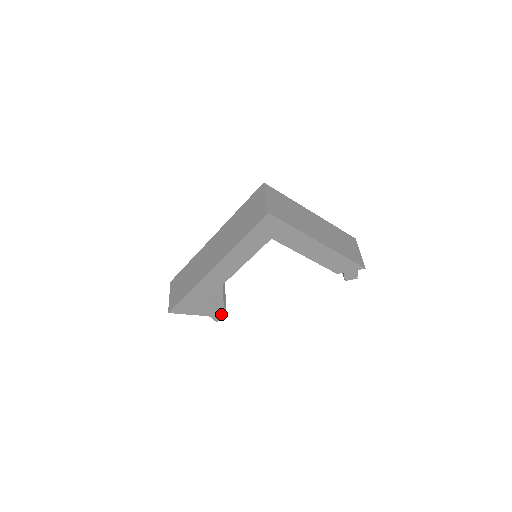
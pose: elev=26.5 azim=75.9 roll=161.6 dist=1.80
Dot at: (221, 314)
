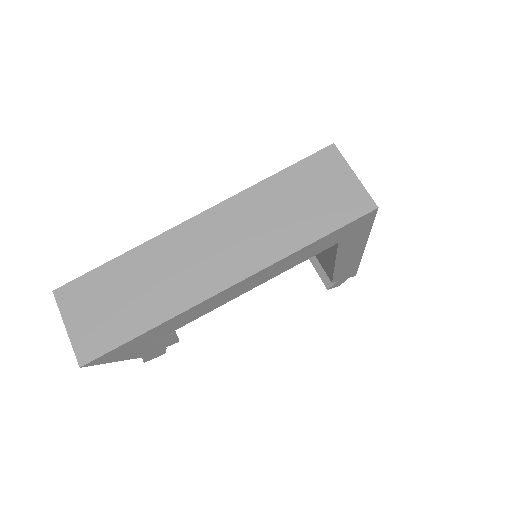
Dot at: (163, 350)
